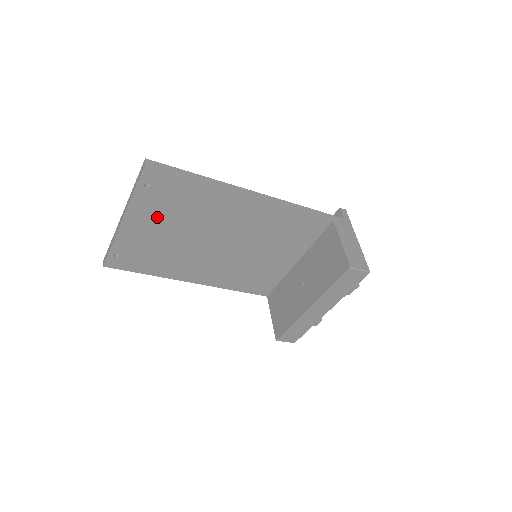
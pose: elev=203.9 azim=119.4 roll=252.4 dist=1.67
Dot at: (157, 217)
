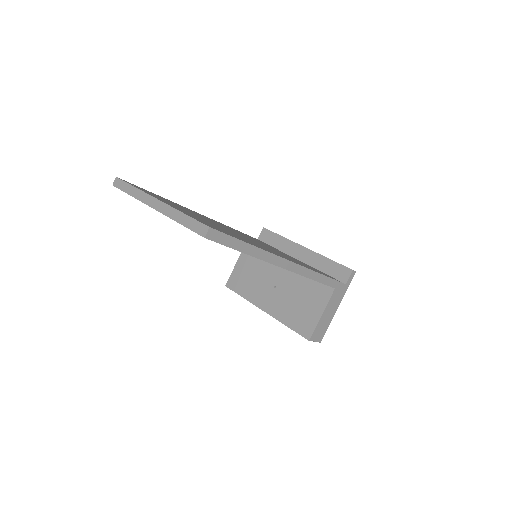
Dot at: occluded
